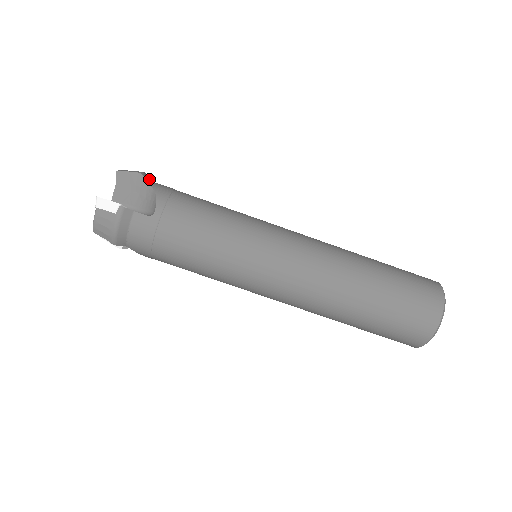
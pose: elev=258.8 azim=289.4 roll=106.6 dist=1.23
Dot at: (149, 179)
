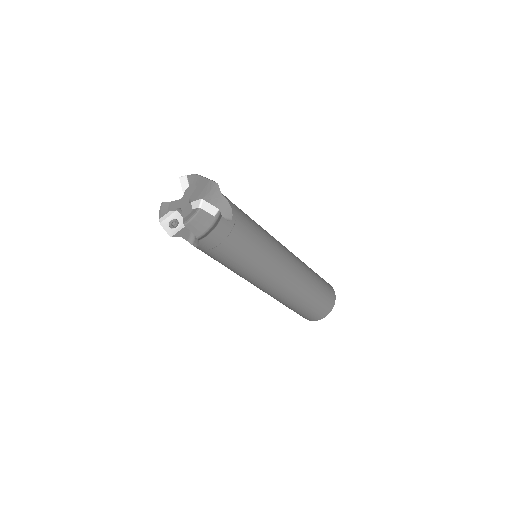
Dot at: occluded
